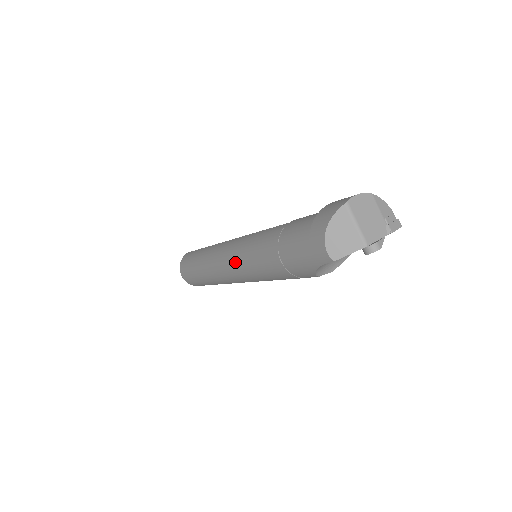
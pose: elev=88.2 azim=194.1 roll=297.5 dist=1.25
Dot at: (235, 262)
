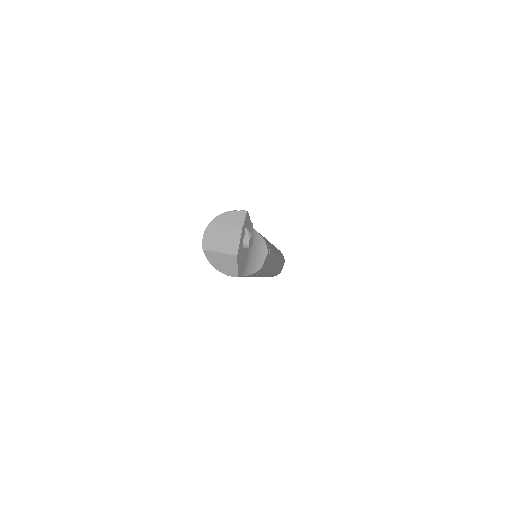
Dot at: occluded
